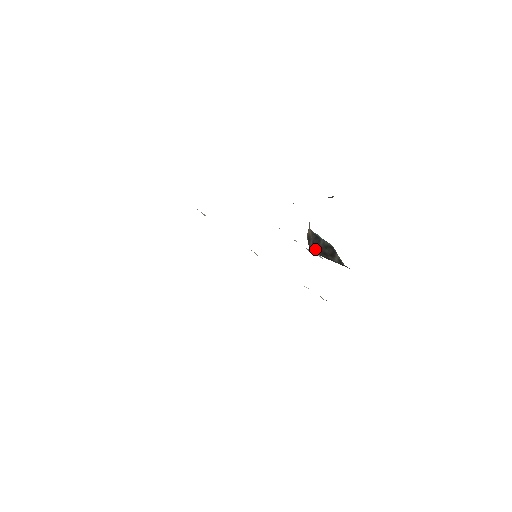
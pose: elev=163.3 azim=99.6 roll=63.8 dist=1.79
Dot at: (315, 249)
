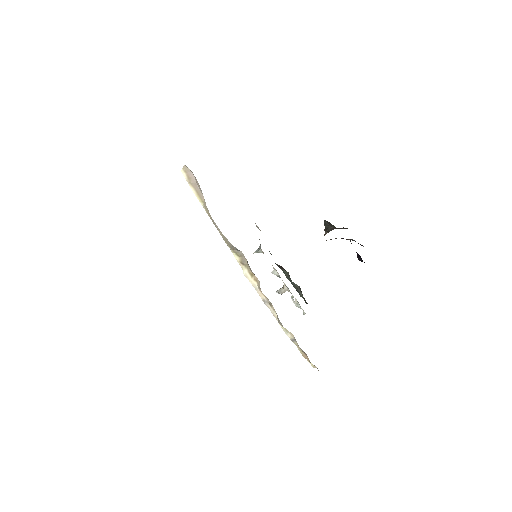
Dot at: occluded
